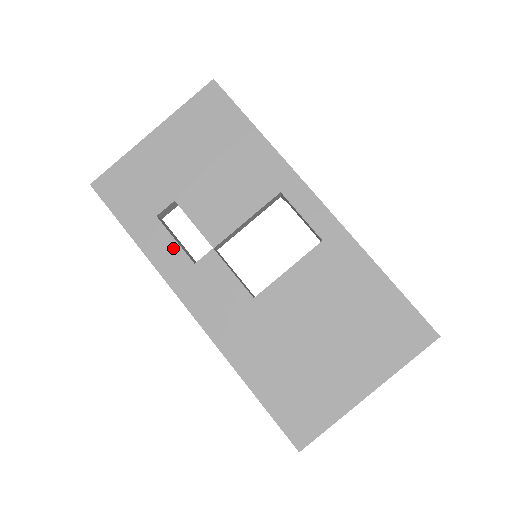
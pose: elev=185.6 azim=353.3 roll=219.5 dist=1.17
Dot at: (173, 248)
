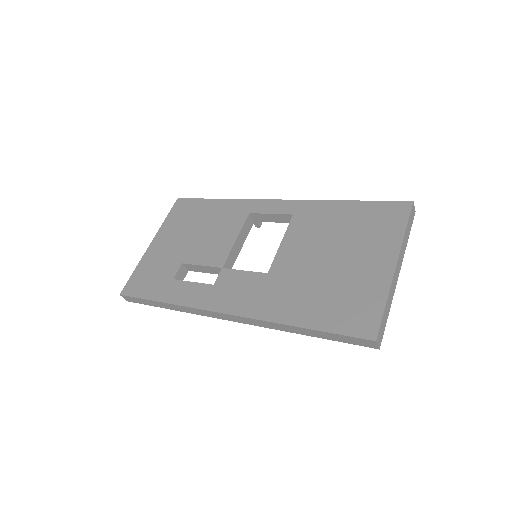
Dot at: (194, 287)
